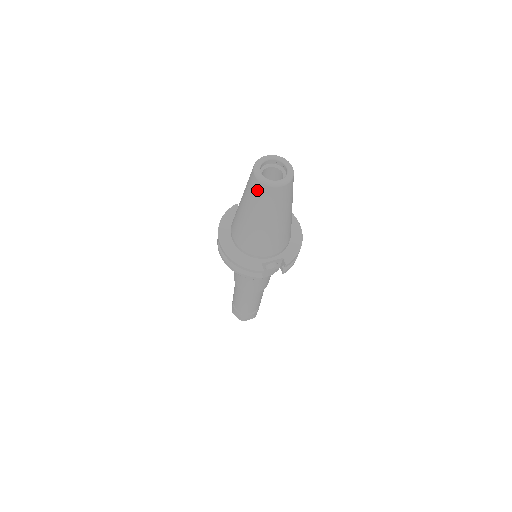
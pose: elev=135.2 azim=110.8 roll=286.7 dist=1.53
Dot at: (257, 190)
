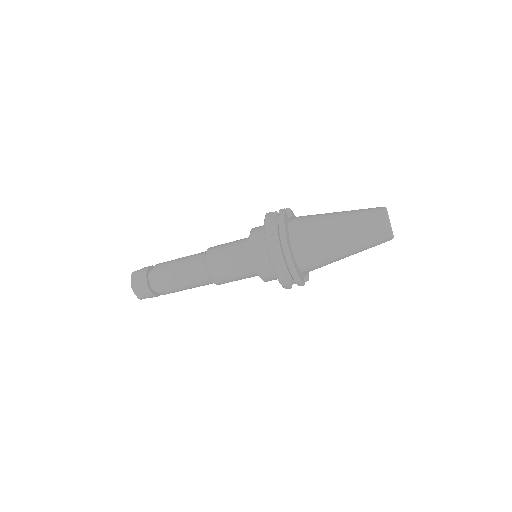
Dot at: (380, 235)
